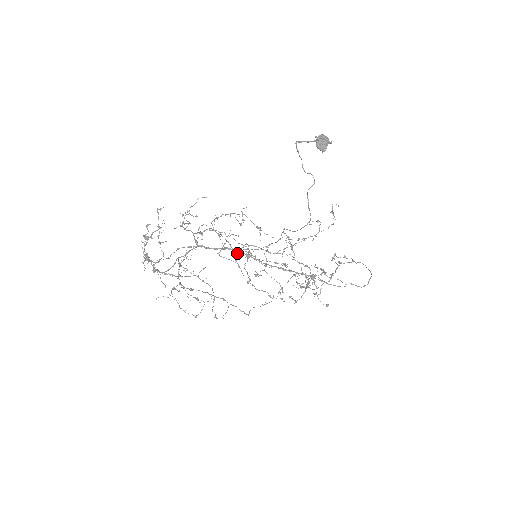
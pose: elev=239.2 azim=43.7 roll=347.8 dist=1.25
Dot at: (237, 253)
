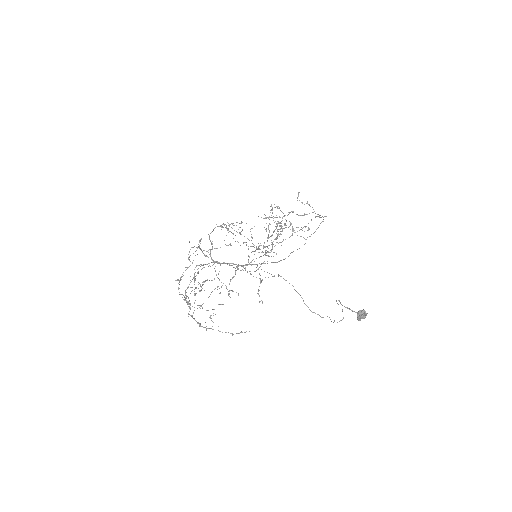
Dot at: (232, 233)
